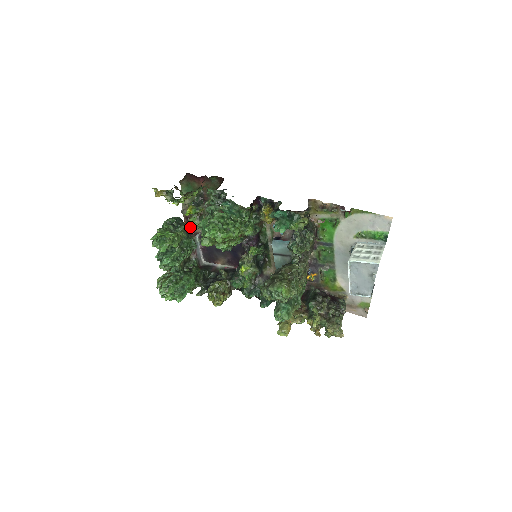
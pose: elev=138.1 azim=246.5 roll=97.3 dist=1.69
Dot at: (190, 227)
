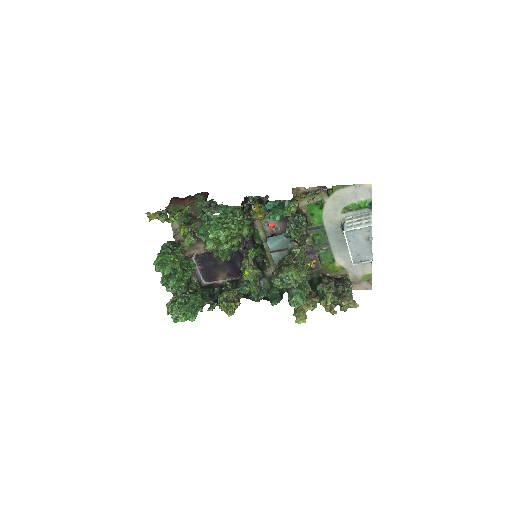
Dot at: (184, 251)
